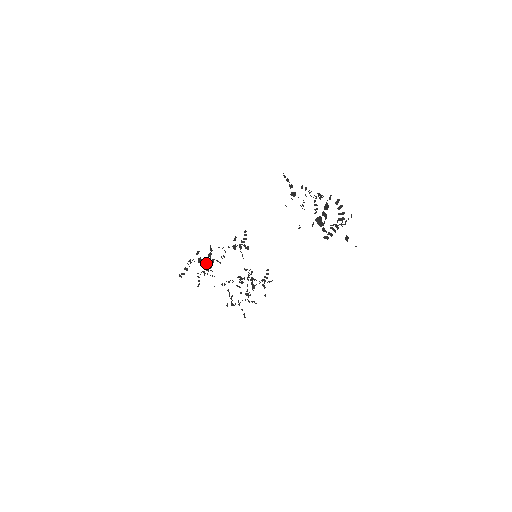
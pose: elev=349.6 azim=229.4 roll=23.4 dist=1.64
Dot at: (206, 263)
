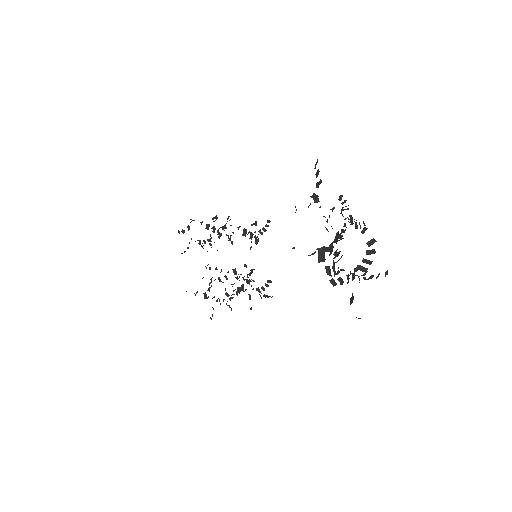
Dot at: occluded
